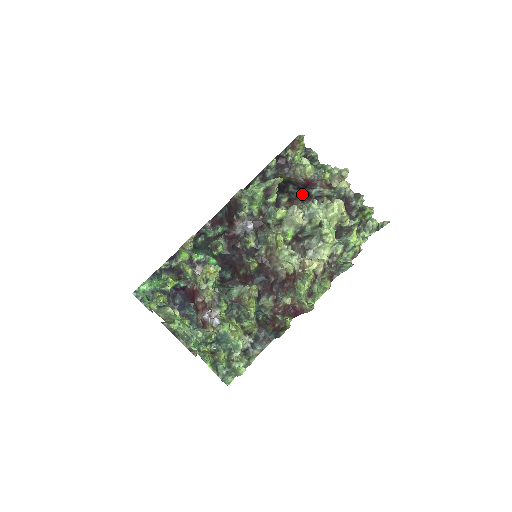
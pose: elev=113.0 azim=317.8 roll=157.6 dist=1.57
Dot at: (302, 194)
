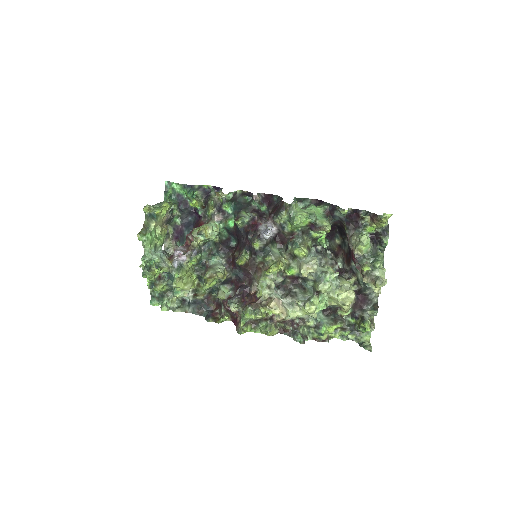
Dot at: (348, 254)
